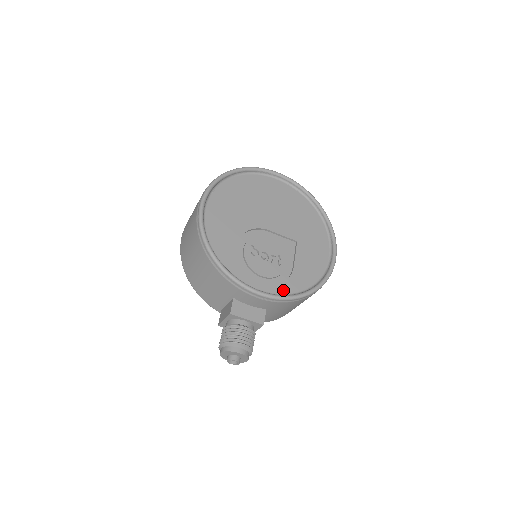
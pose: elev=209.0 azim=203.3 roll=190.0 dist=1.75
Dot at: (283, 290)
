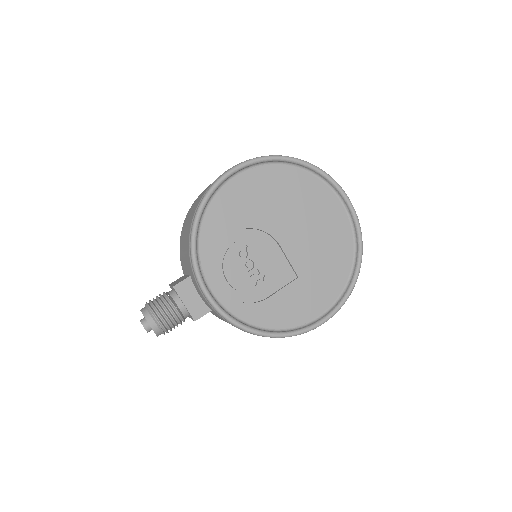
Dot at: (235, 309)
